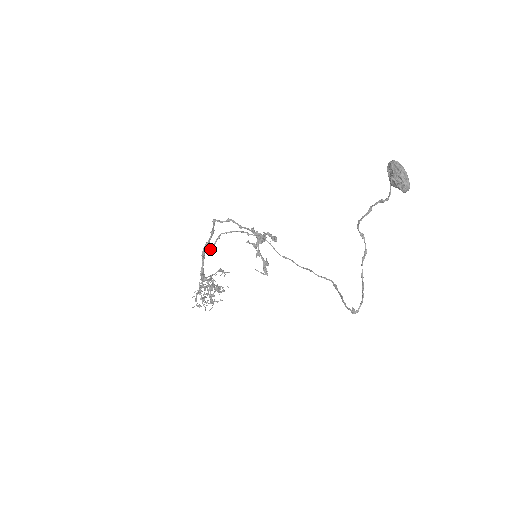
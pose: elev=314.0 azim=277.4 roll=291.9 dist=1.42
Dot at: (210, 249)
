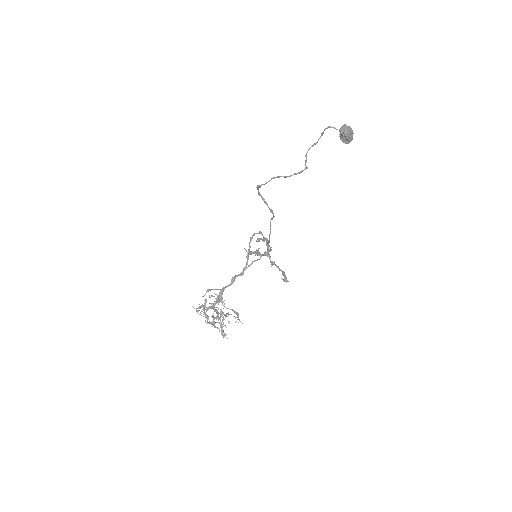
Dot at: (239, 275)
